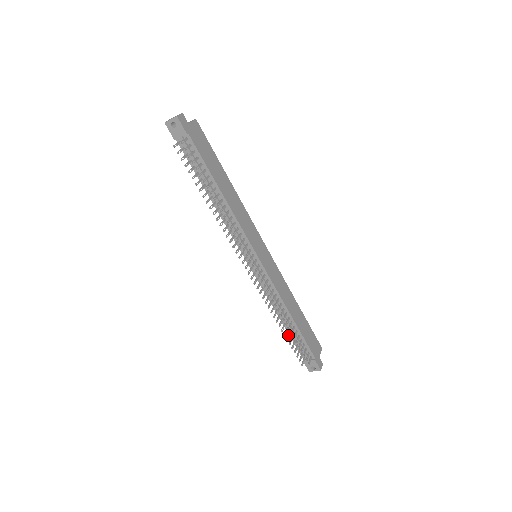
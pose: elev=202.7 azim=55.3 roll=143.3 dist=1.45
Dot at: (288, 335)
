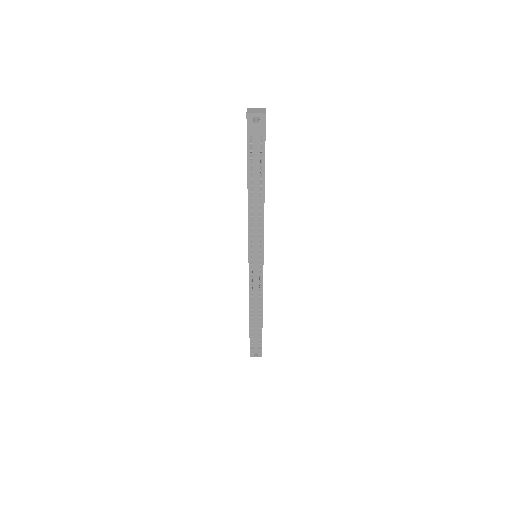
Dot at: occluded
